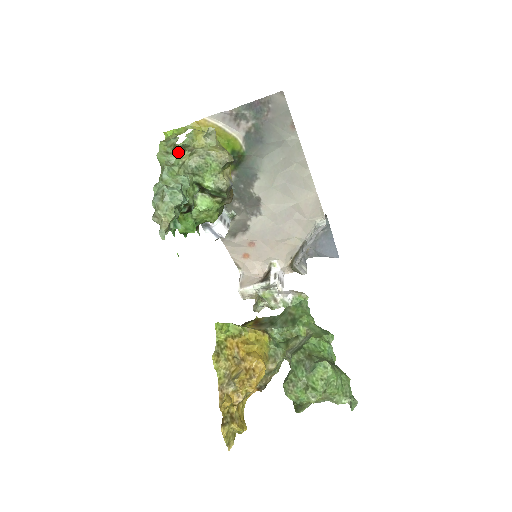
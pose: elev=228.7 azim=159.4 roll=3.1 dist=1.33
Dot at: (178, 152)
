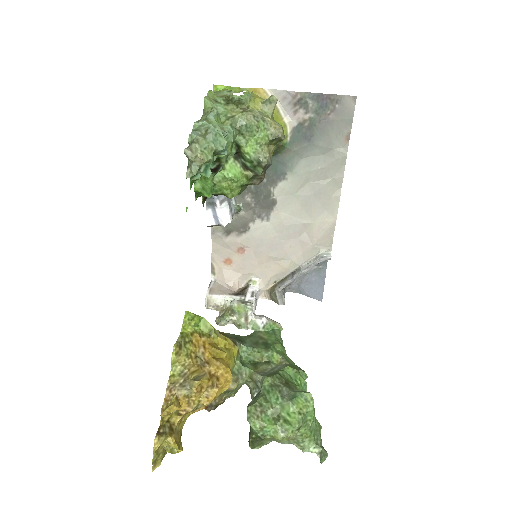
Dot at: (229, 105)
